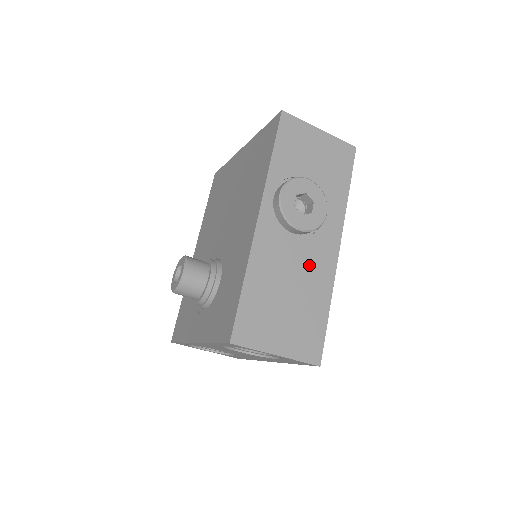
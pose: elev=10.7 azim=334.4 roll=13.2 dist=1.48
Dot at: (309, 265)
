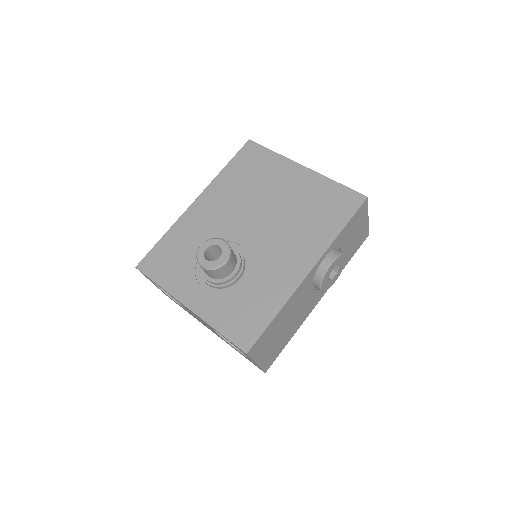
Dot at: (304, 309)
